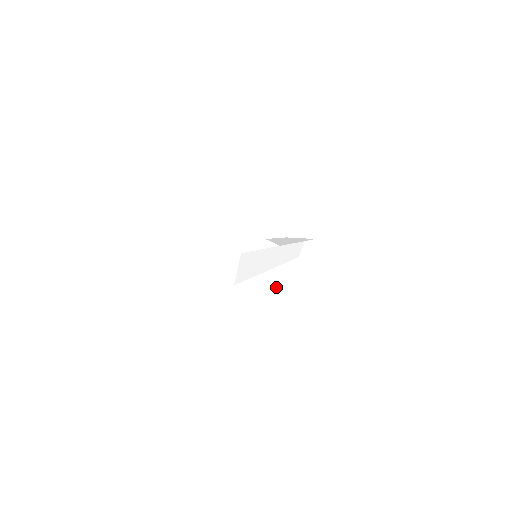
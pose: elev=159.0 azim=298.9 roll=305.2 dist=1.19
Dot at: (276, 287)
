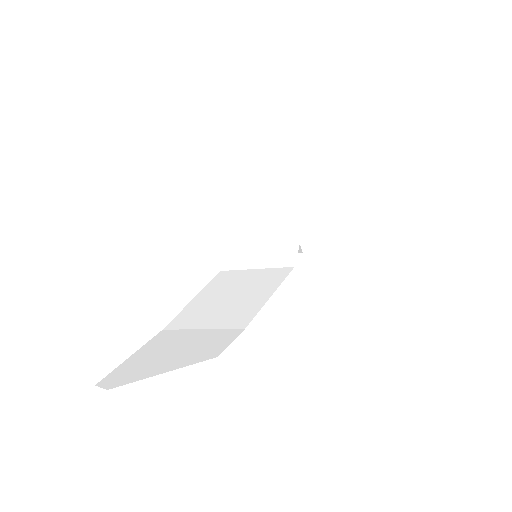
Dot at: (253, 281)
